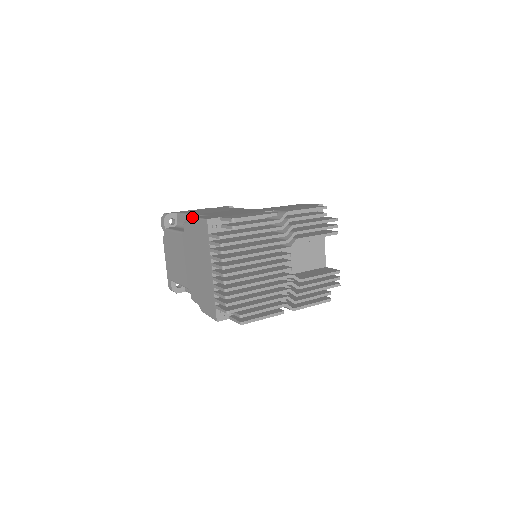
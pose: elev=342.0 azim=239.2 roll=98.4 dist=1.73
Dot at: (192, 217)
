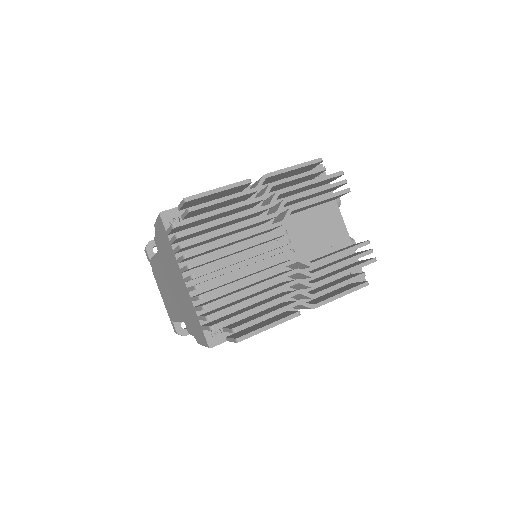
Dot at: occluded
